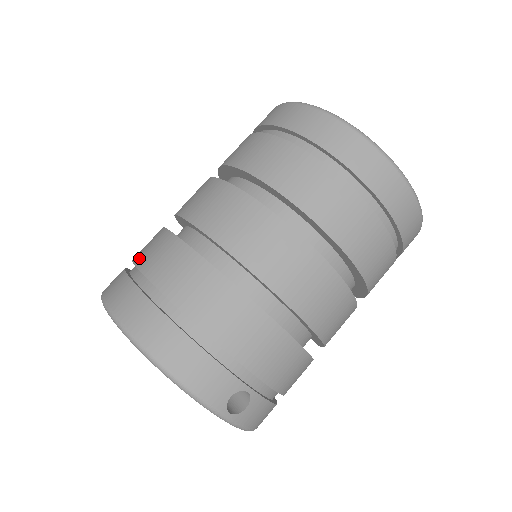
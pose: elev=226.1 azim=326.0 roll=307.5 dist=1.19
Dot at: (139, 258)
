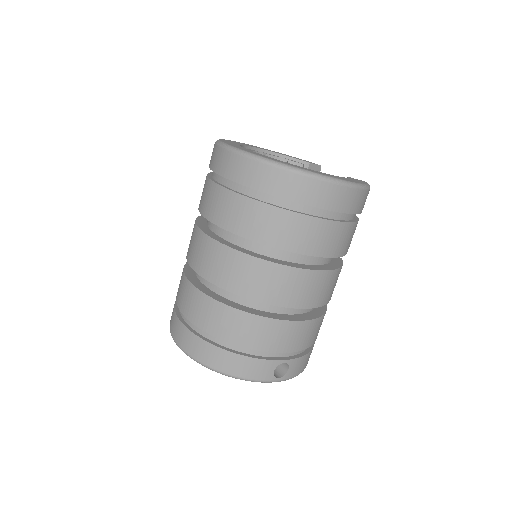
Dot at: (179, 302)
